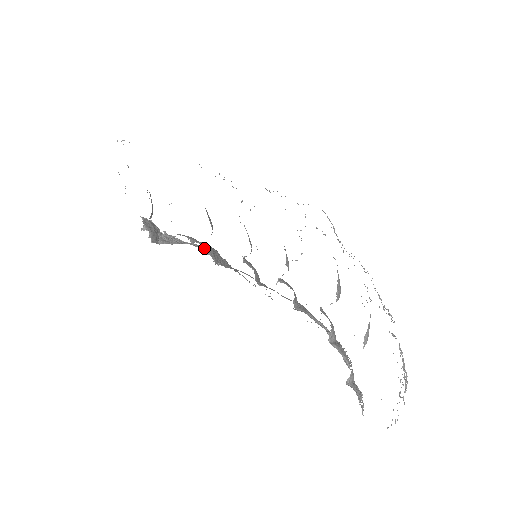
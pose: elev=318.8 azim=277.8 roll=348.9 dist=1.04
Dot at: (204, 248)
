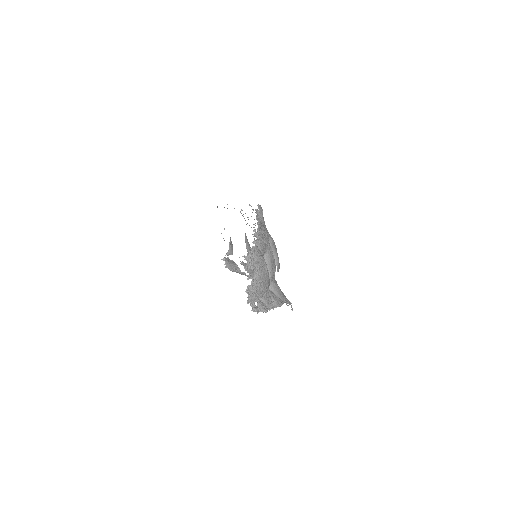
Dot at: occluded
